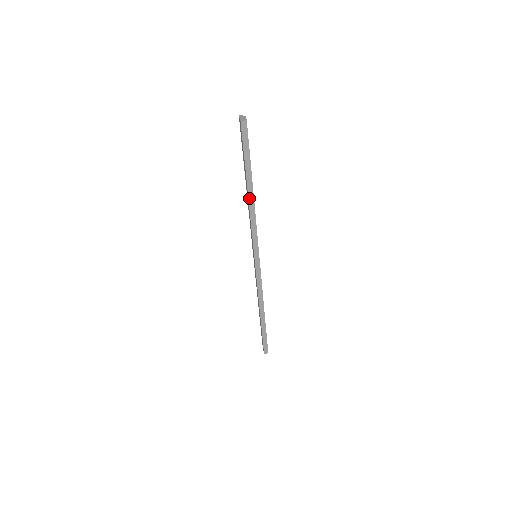
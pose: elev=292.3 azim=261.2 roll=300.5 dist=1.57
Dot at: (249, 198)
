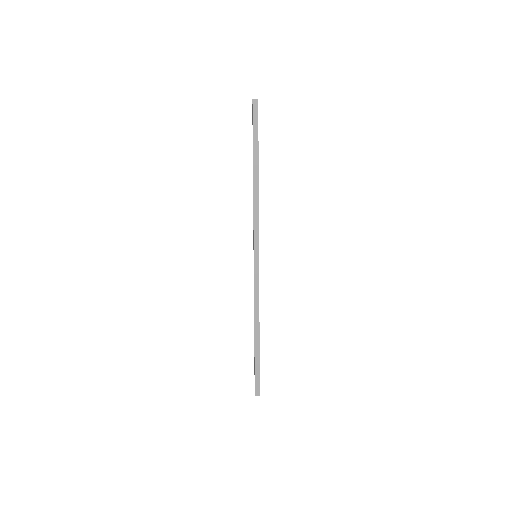
Dot at: (254, 181)
